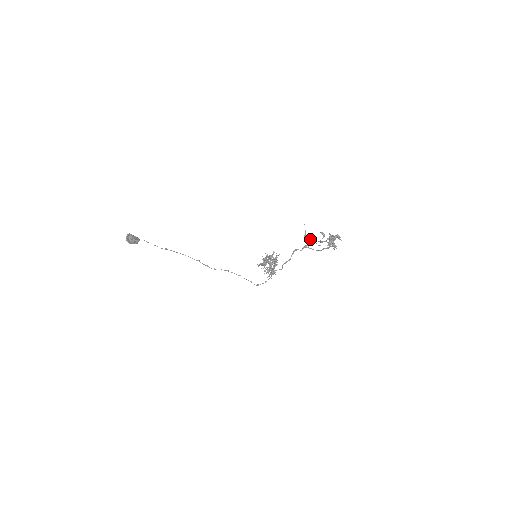
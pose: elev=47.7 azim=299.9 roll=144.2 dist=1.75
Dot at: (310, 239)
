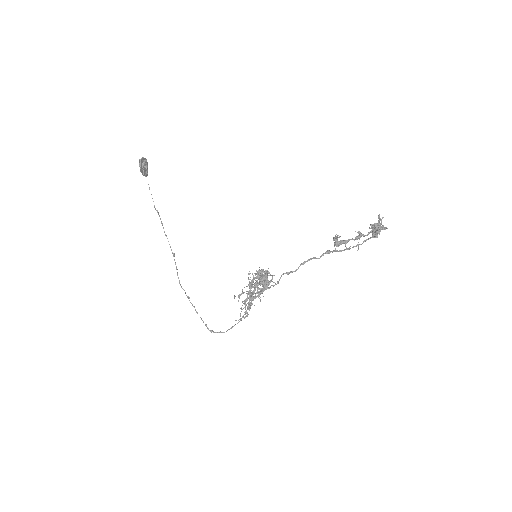
Dot at: occluded
